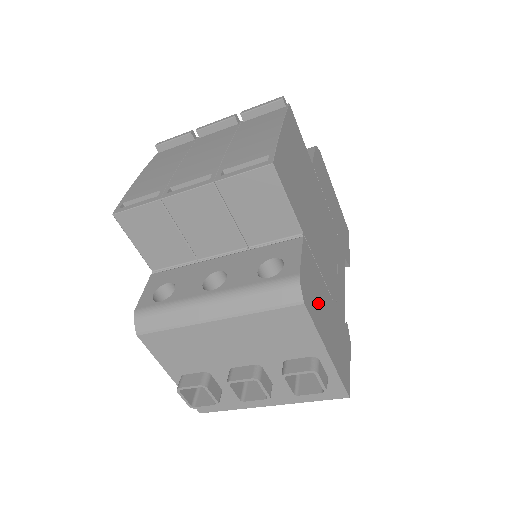
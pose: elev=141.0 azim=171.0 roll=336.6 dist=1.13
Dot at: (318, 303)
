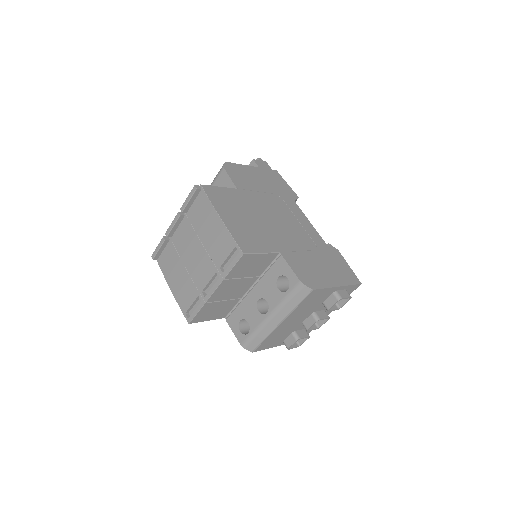
Dot at: (315, 272)
